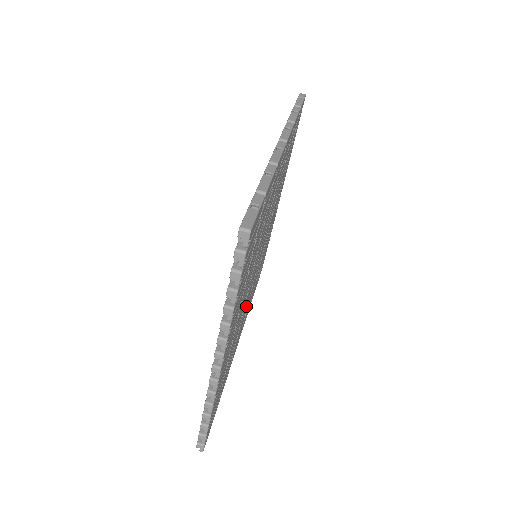
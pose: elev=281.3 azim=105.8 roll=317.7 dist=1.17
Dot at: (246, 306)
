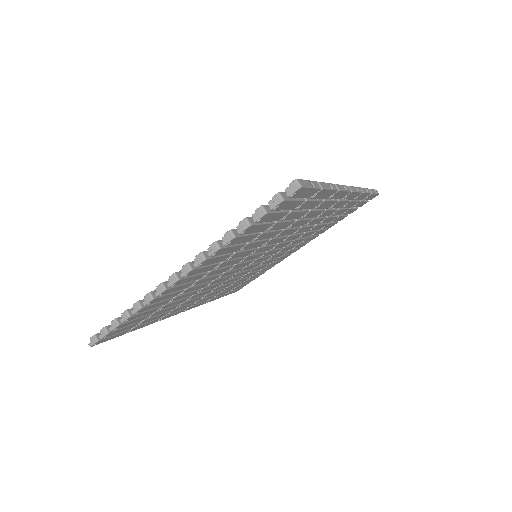
Dot at: (215, 285)
